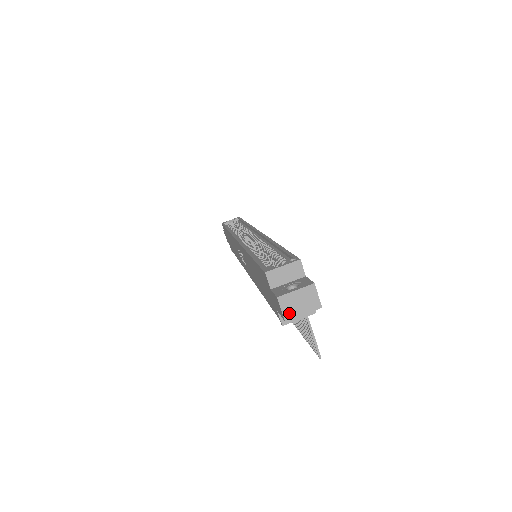
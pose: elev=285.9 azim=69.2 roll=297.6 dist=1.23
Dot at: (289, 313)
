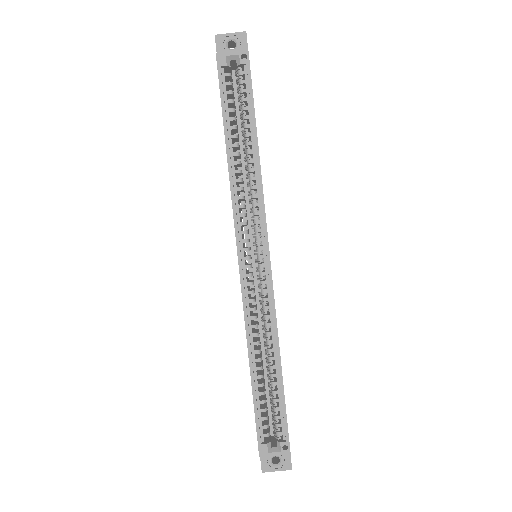
Dot at: occluded
